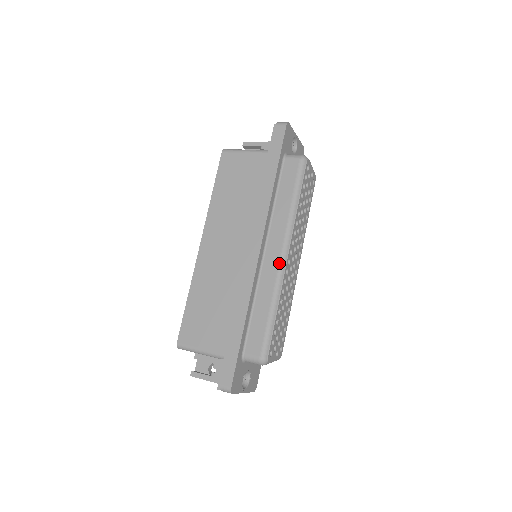
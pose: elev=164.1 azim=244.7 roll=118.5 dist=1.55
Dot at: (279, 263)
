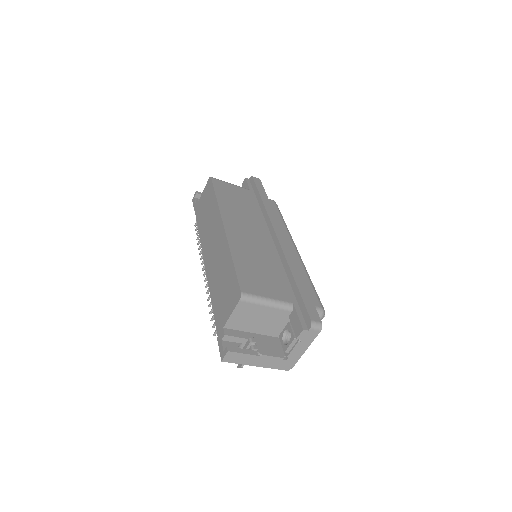
Dot at: (297, 251)
